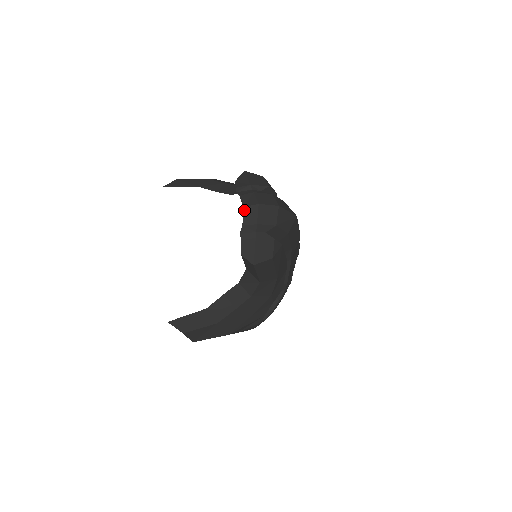
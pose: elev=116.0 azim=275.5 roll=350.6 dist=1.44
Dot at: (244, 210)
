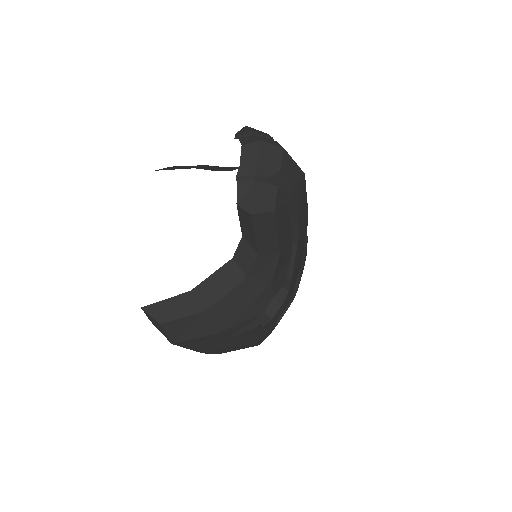
Dot at: (242, 149)
